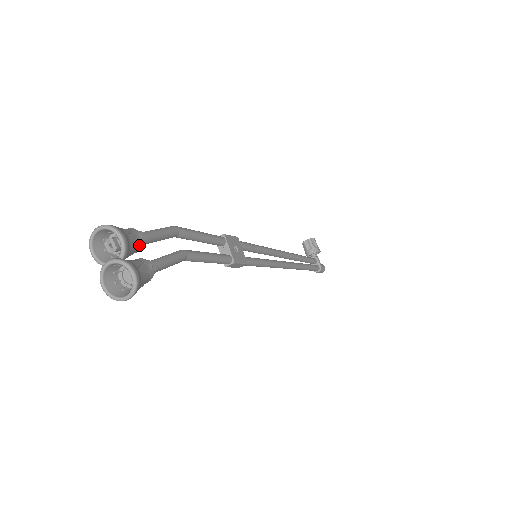
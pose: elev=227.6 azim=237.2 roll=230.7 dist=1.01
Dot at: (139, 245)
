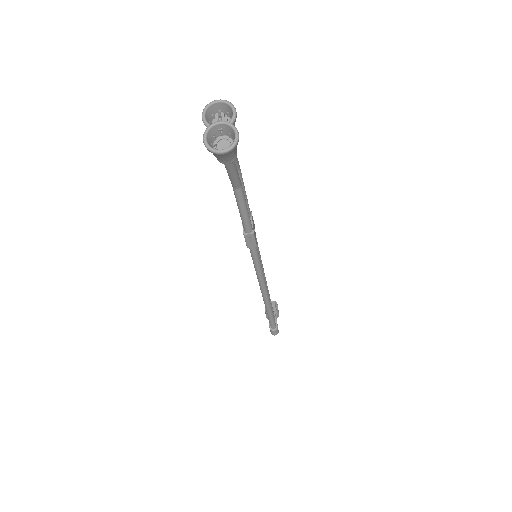
Dot at: occluded
